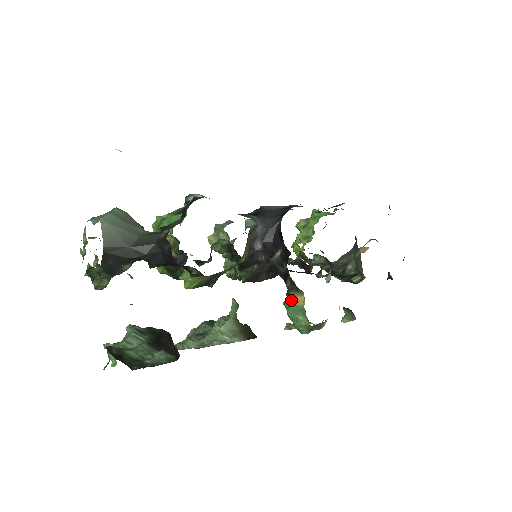
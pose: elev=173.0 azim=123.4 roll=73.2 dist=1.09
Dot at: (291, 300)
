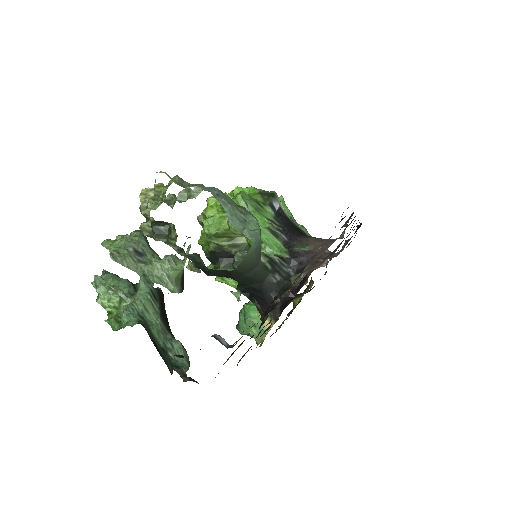
Dot at: (258, 315)
